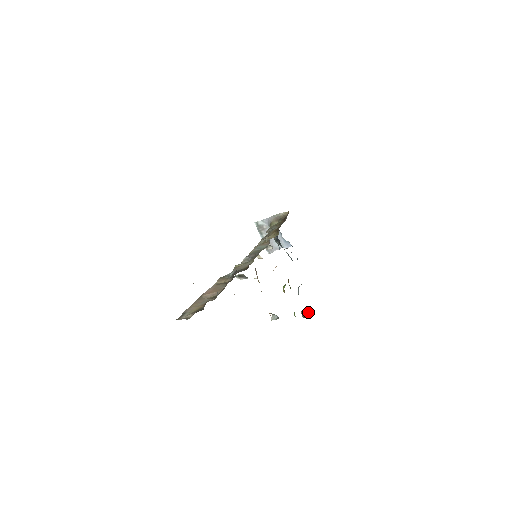
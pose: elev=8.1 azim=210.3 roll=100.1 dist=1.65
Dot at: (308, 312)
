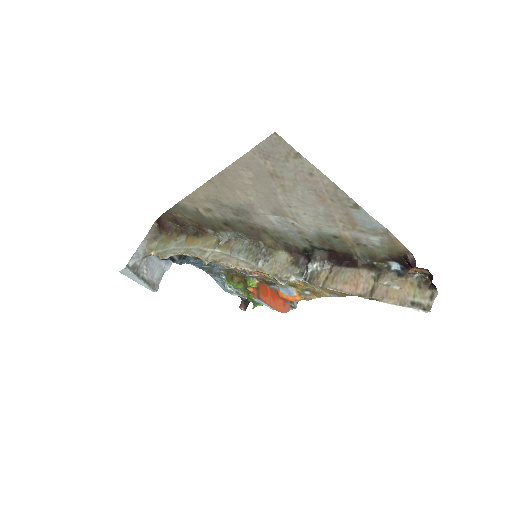
Dot at: (245, 301)
